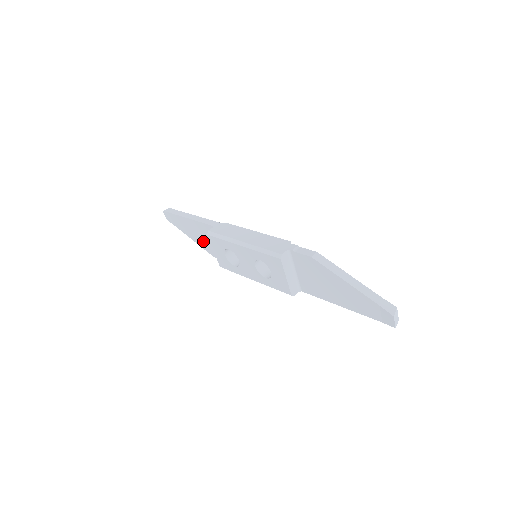
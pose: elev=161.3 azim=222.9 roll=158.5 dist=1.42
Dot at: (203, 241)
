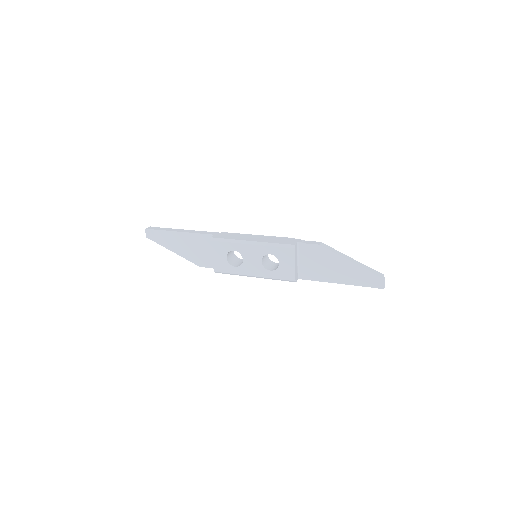
Dot at: (192, 252)
